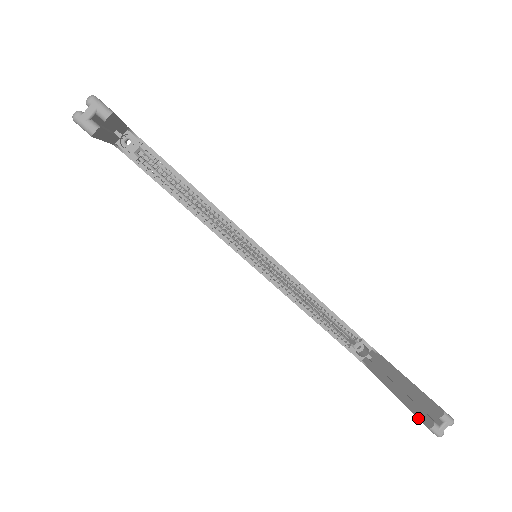
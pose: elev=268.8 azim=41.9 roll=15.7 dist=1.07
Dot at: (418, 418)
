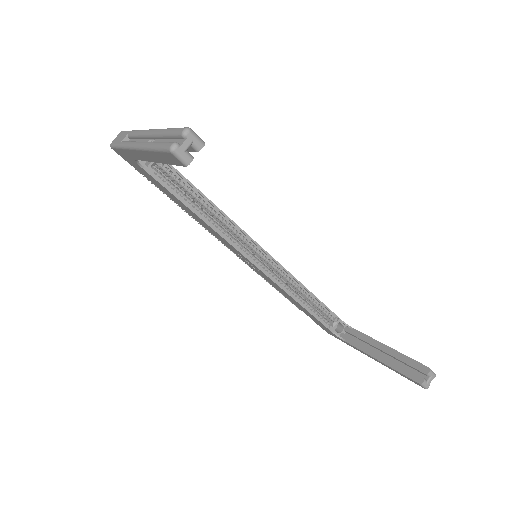
Dot at: (409, 377)
